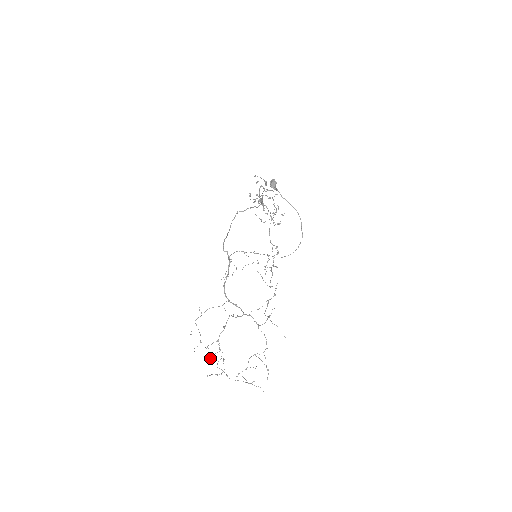
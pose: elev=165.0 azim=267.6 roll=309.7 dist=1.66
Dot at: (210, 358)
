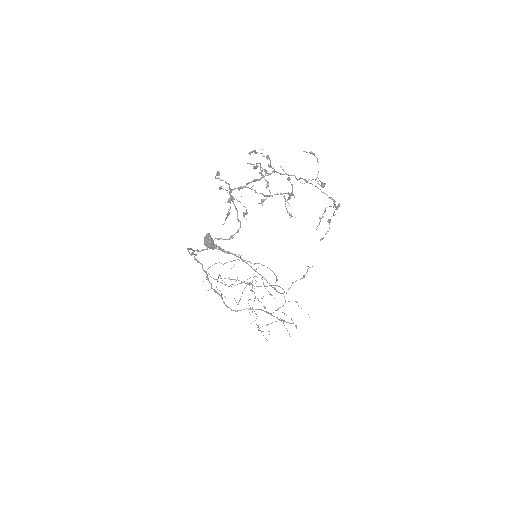
Dot at: (250, 290)
